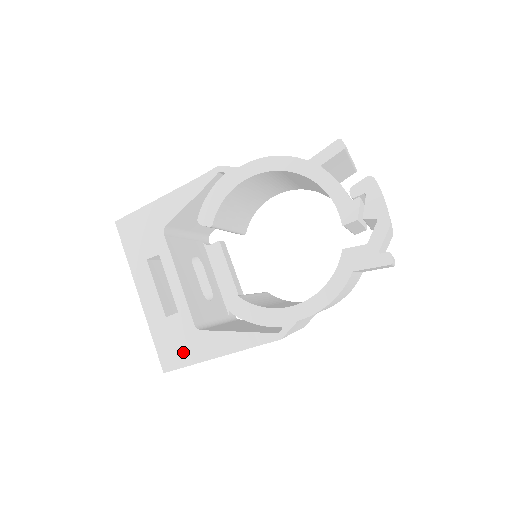
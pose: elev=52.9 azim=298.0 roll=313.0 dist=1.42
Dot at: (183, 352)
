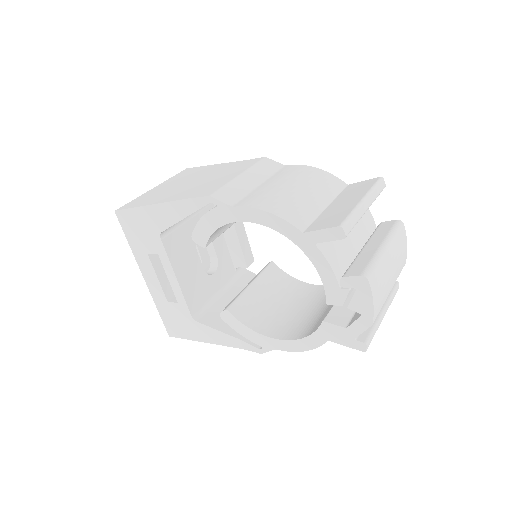
Dot at: (183, 330)
